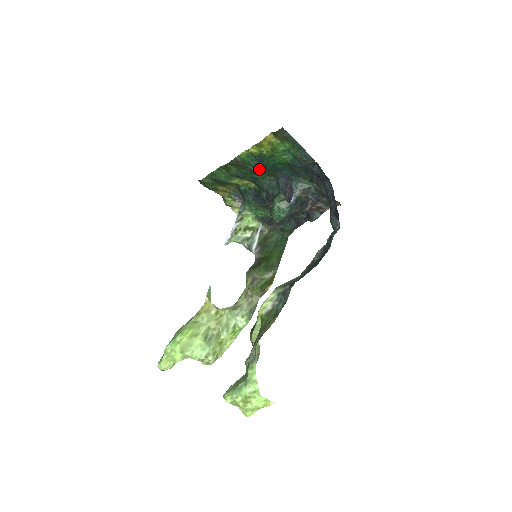
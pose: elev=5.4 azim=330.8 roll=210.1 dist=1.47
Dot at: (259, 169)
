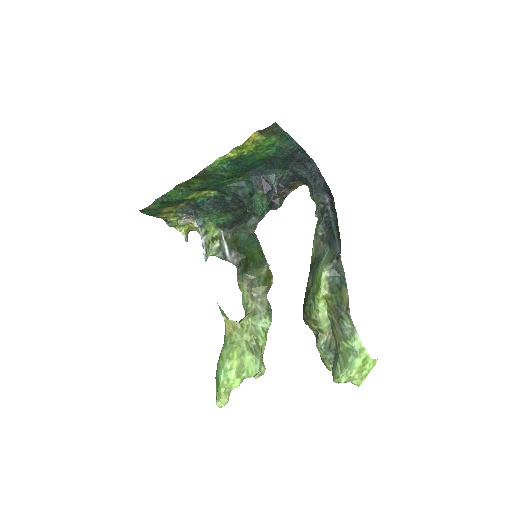
Dot at: (232, 173)
